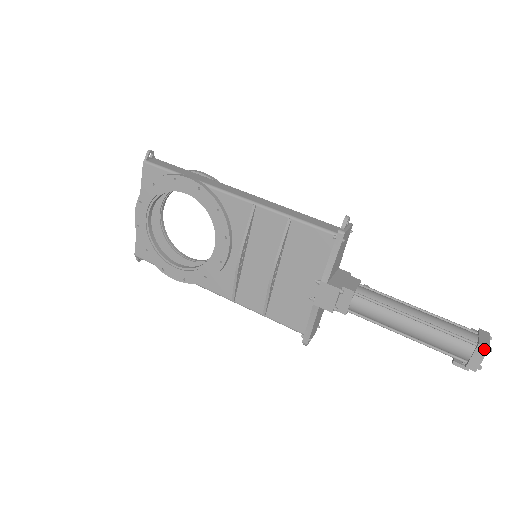
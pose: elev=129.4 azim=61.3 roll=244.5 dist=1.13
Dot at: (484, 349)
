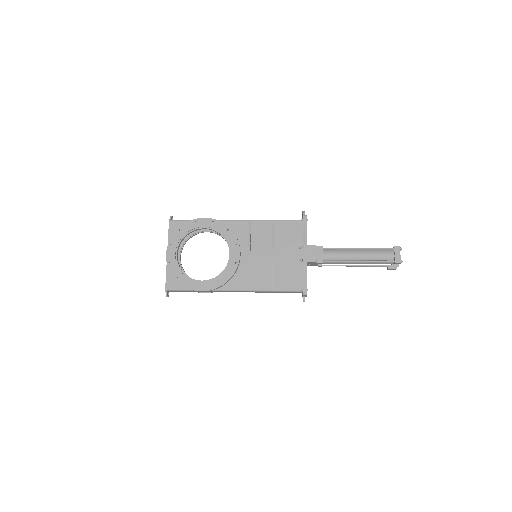
Dot at: (398, 248)
